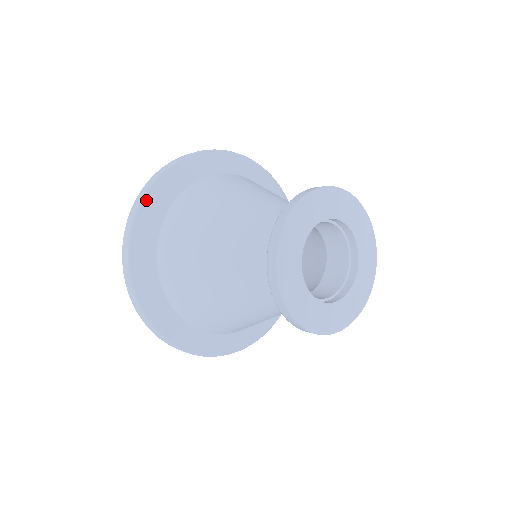
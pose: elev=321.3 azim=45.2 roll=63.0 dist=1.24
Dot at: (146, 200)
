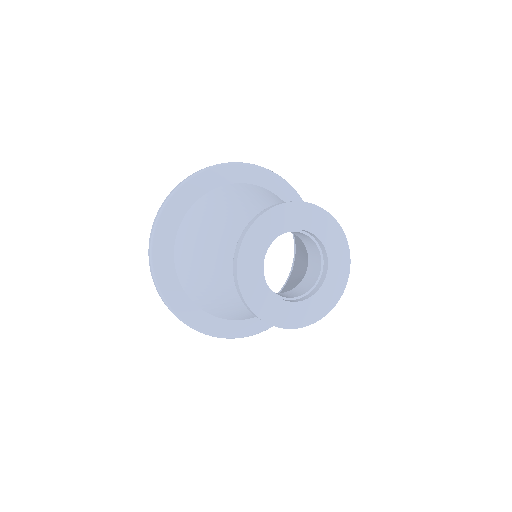
Dot at: (154, 250)
